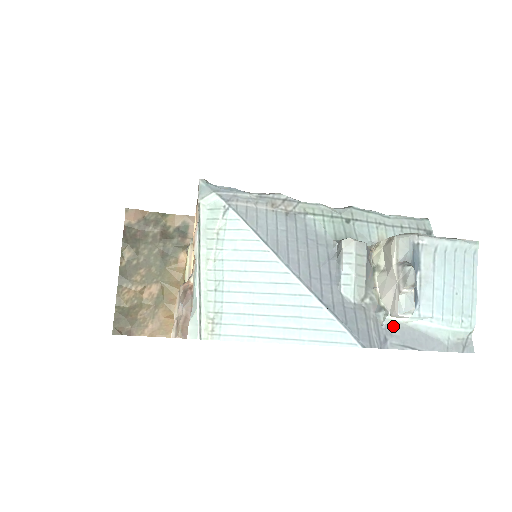
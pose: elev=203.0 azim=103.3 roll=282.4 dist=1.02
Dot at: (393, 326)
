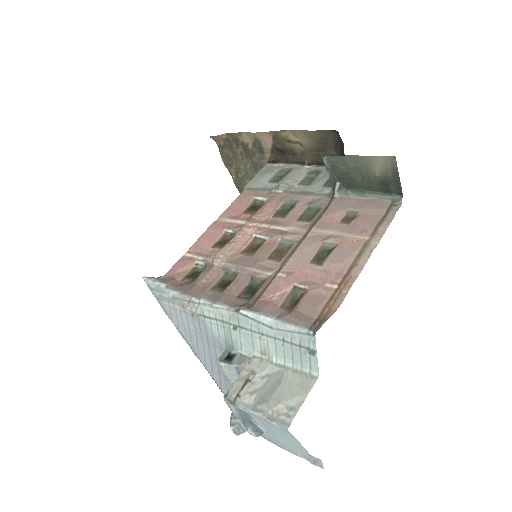
Dot at: occluded
